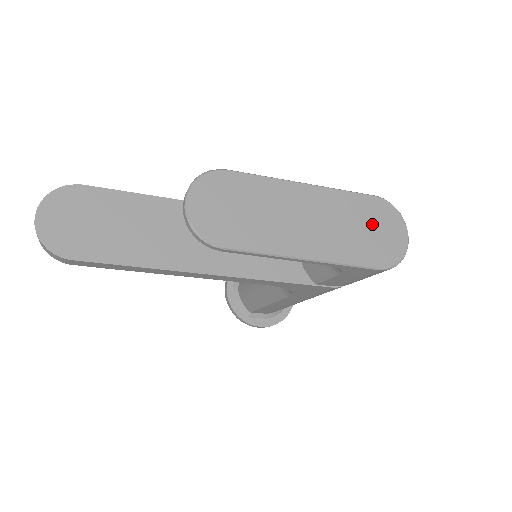
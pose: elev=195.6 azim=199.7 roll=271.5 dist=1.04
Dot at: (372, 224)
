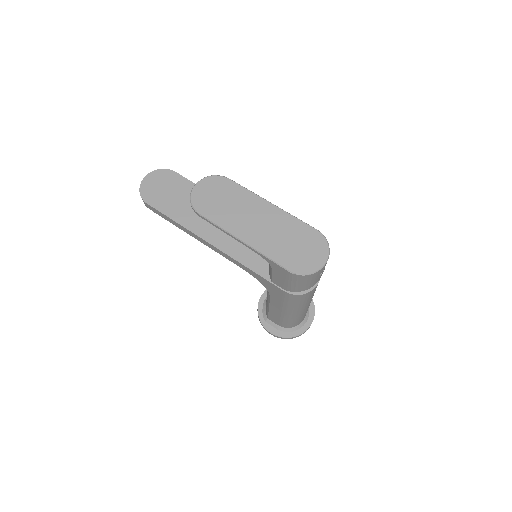
Dot at: (302, 244)
